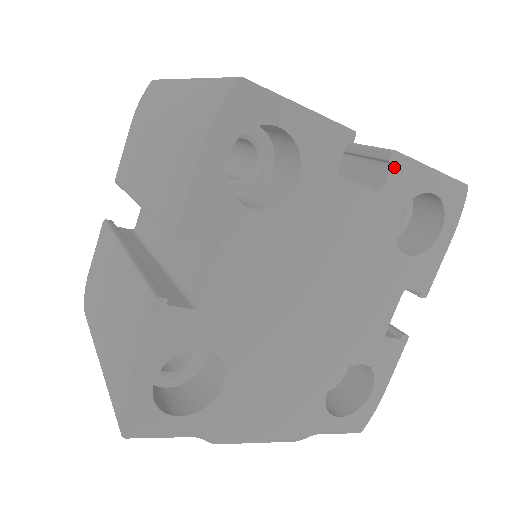
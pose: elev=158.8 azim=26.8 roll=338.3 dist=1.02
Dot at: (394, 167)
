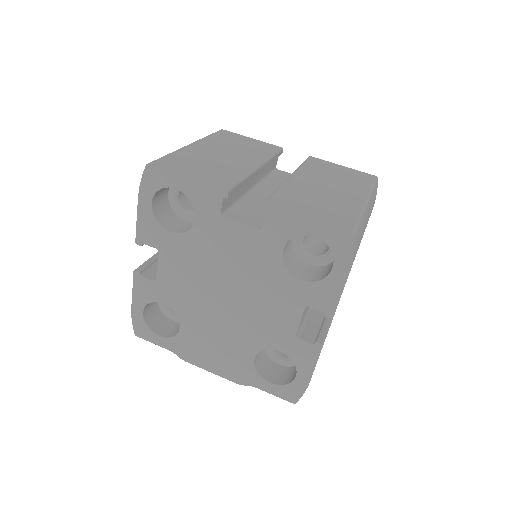
Dot at: (267, 214)
